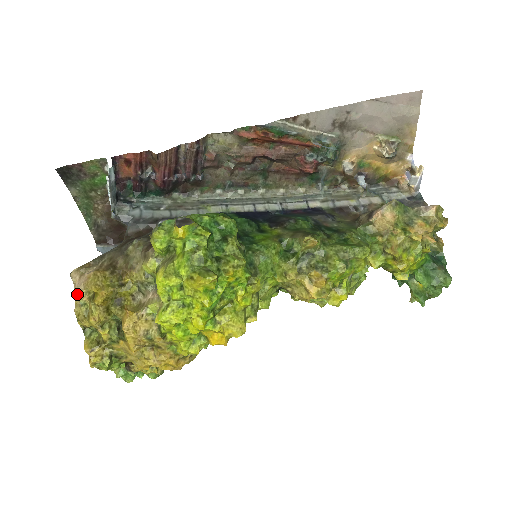
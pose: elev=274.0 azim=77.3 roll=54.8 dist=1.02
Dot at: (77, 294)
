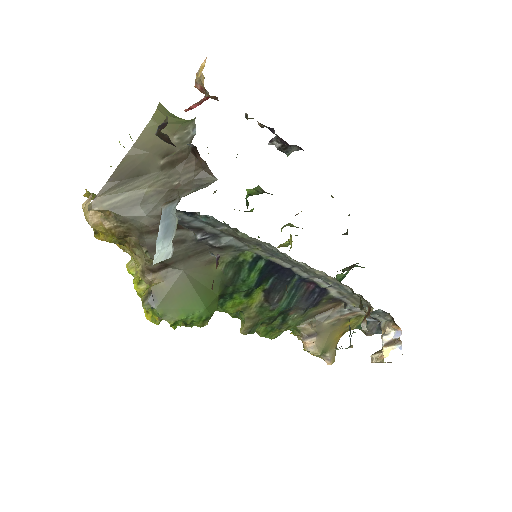
Dot at: (86, 218)
